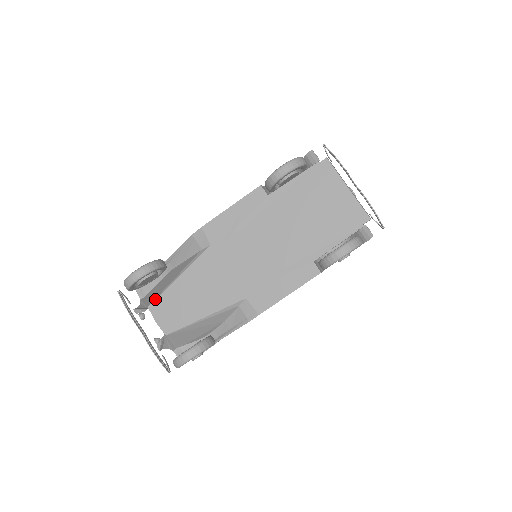
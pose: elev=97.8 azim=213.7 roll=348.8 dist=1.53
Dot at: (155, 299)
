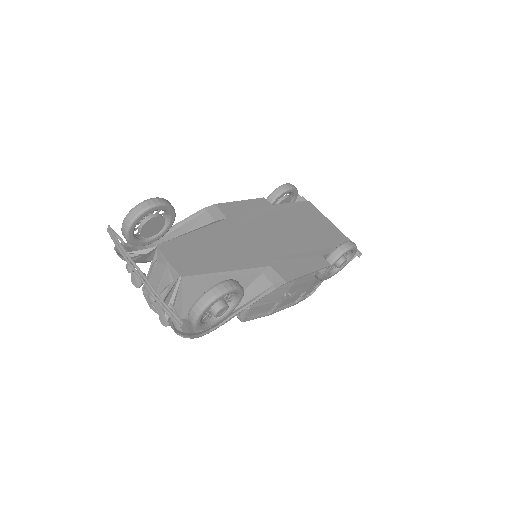
Dot at: (166, 241)
